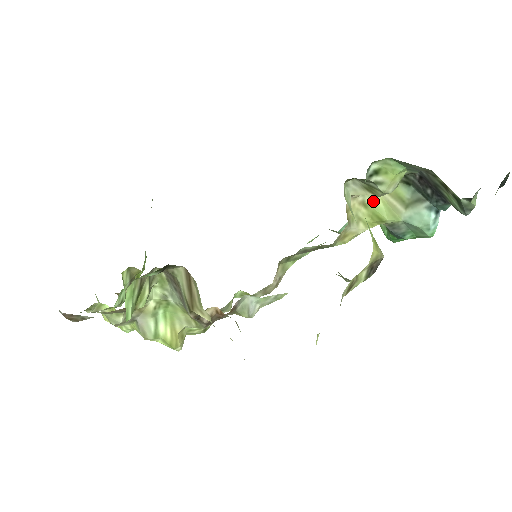
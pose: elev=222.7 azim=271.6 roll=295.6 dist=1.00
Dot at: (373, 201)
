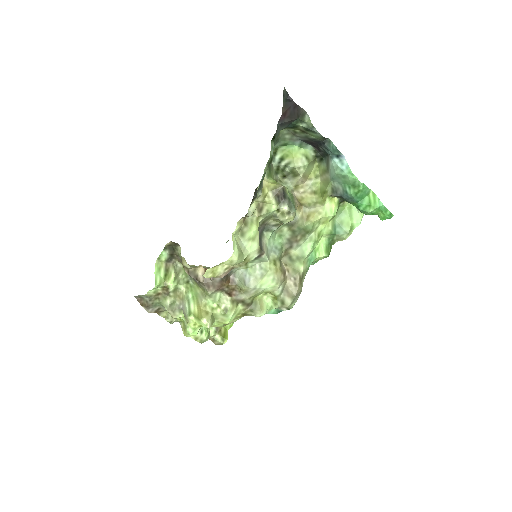
Dot at: (318, 187)
